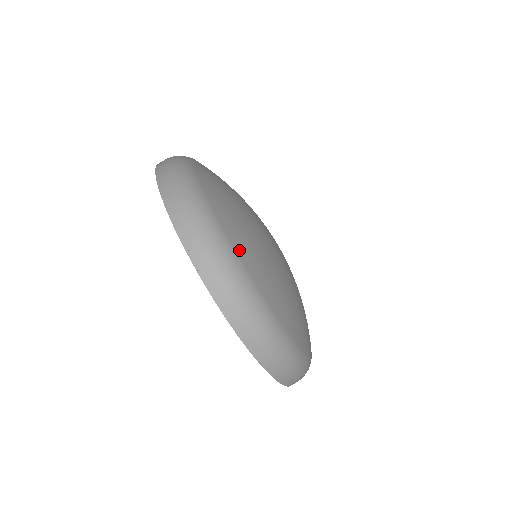
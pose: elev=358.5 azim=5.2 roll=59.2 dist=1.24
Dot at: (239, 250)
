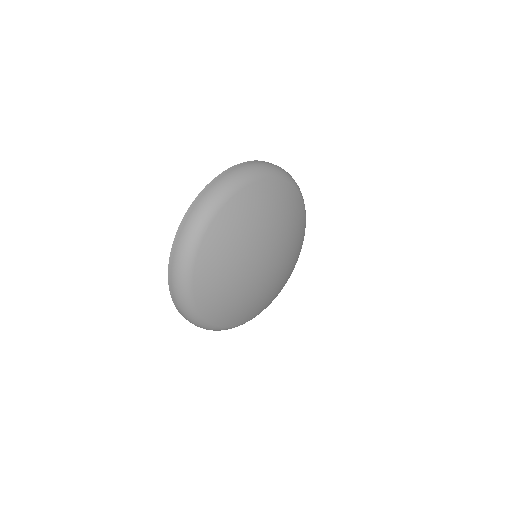
Dot at: (197, 292)
